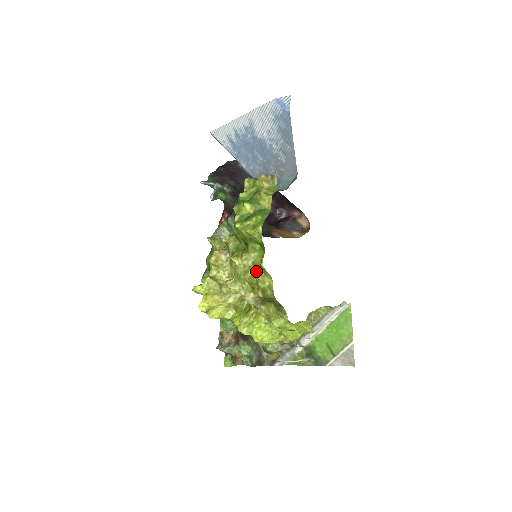
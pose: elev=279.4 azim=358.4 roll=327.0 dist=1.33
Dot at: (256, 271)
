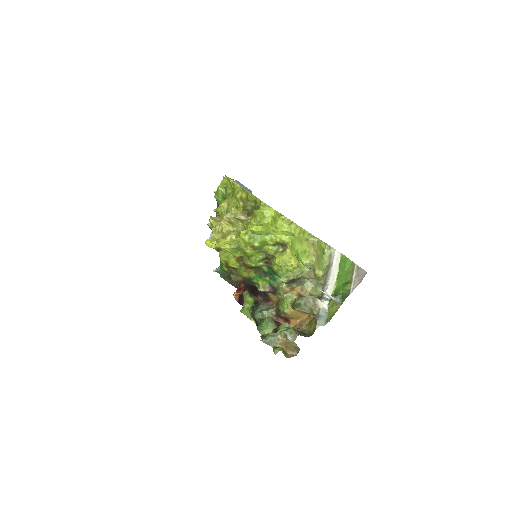
Dot at: (233, 195)
